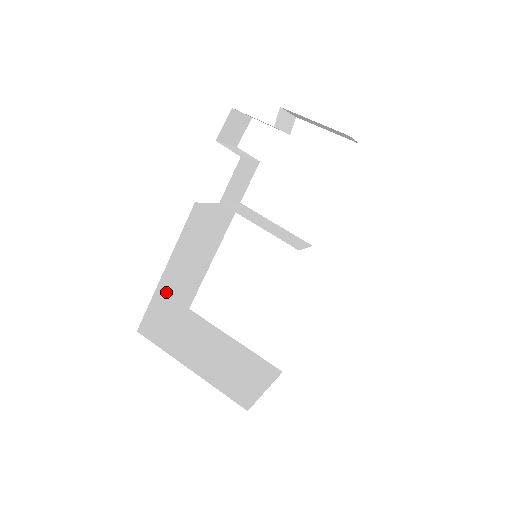
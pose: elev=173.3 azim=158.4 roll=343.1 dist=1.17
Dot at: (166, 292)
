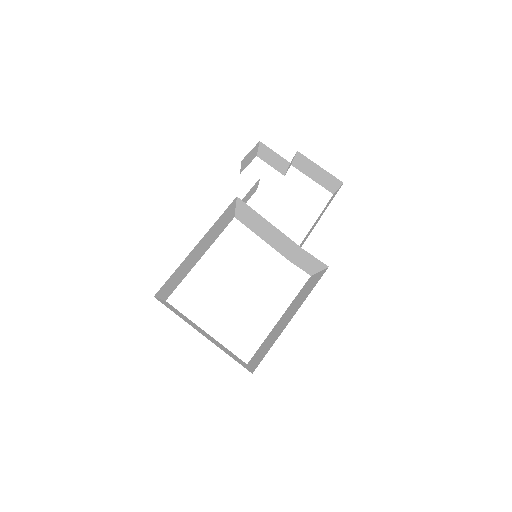
Dot at: (180, 269)
